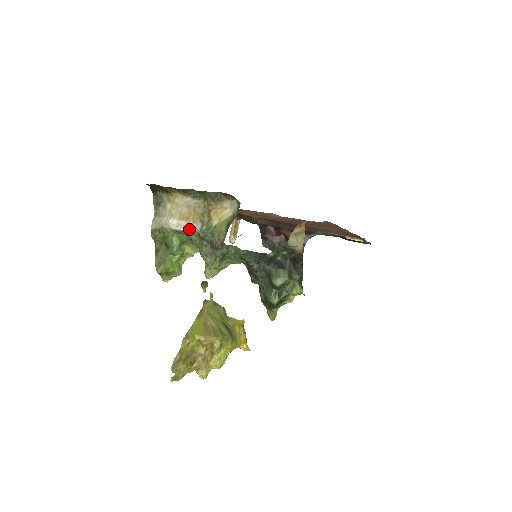
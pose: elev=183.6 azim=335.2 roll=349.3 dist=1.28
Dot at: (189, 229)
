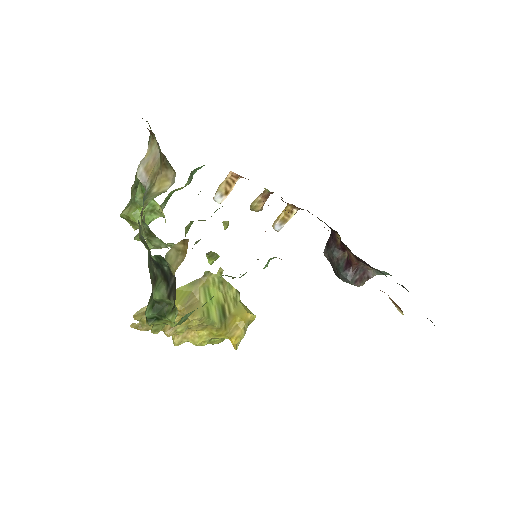
Dot at: (145, 184)
